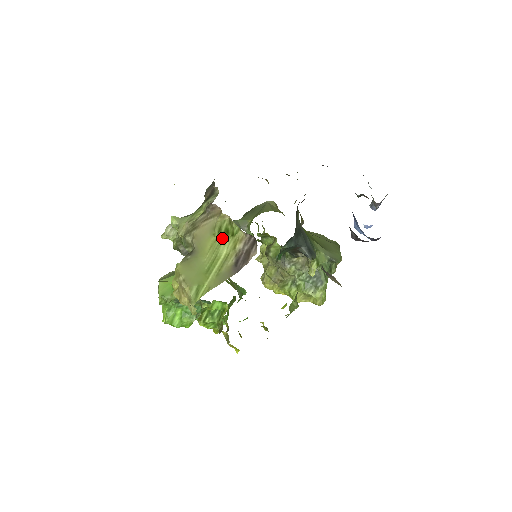
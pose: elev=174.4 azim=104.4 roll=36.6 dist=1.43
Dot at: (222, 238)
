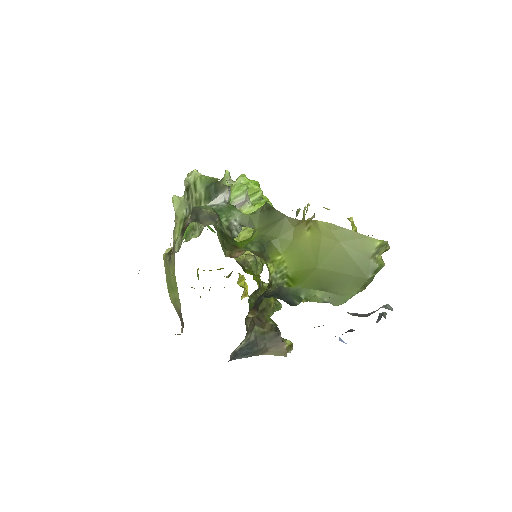
Dot at: occluded
